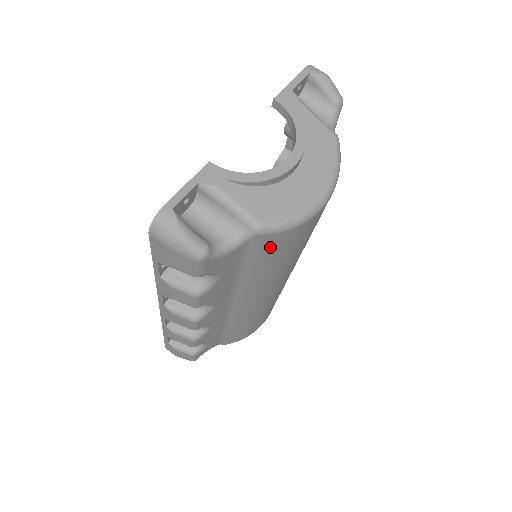
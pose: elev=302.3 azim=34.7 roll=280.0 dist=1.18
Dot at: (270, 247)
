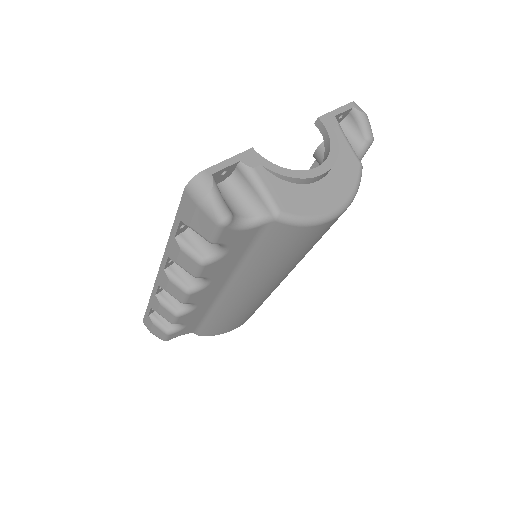
Dot at: (280, 238)
